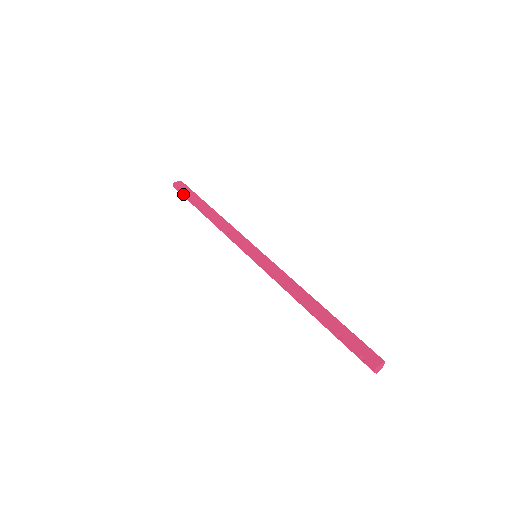
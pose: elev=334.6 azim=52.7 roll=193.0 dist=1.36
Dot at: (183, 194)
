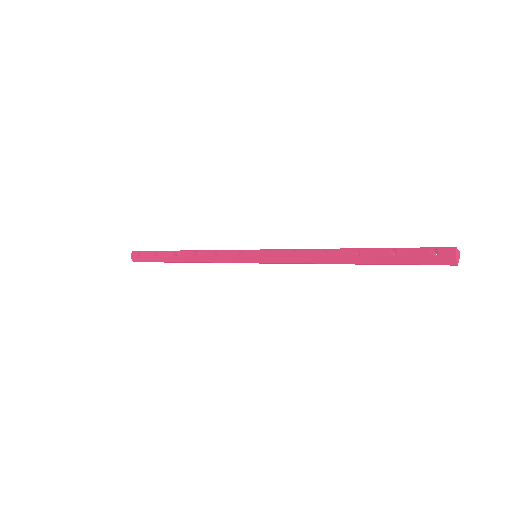
Dot at: (146, 254)
